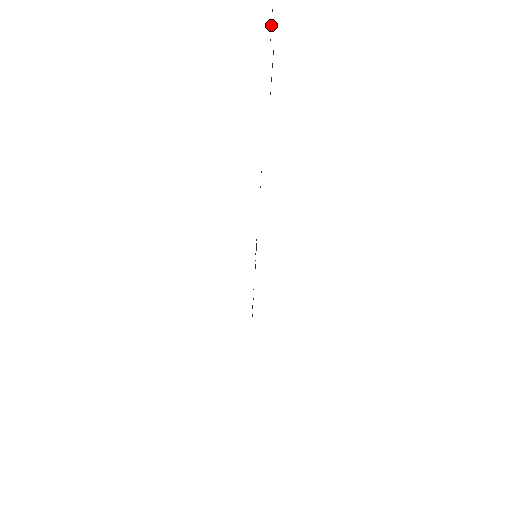
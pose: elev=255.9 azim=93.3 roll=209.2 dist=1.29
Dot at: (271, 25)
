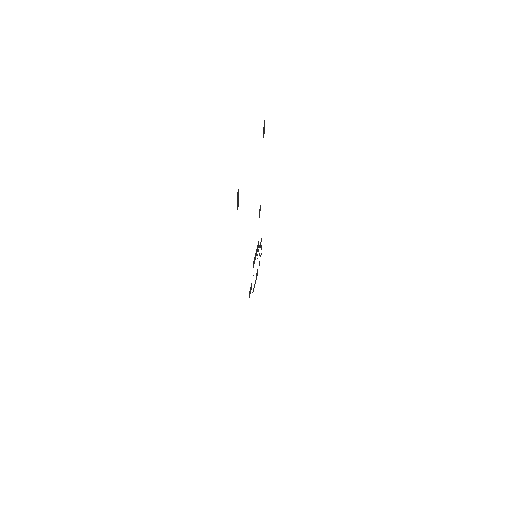
Dot at: (264, 128)
